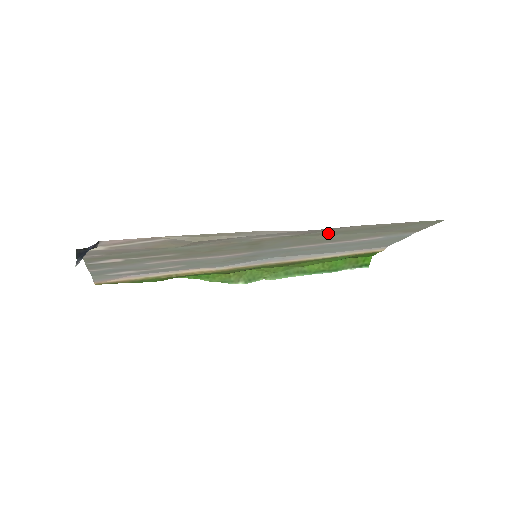
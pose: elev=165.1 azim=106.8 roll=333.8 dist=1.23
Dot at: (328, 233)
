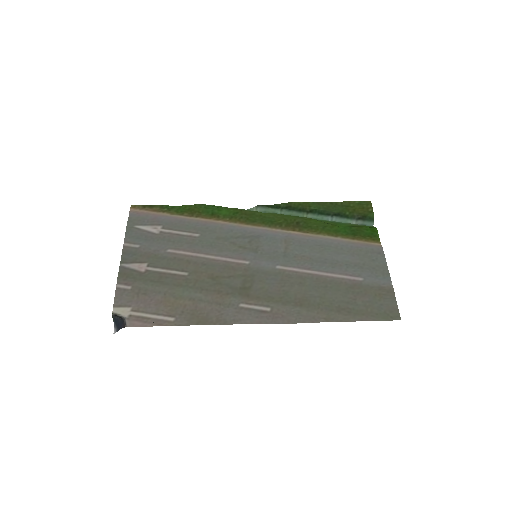
Dot at: (303, 303)
